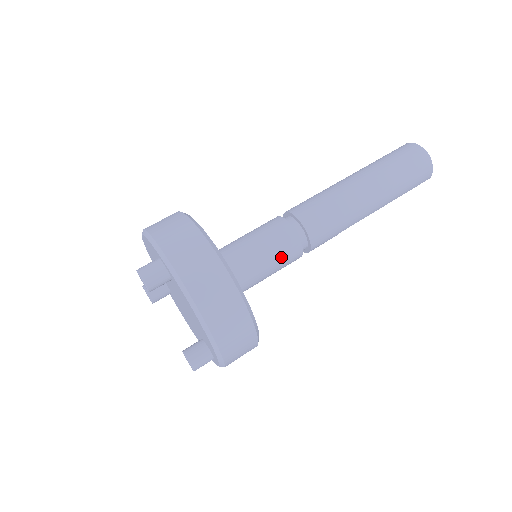
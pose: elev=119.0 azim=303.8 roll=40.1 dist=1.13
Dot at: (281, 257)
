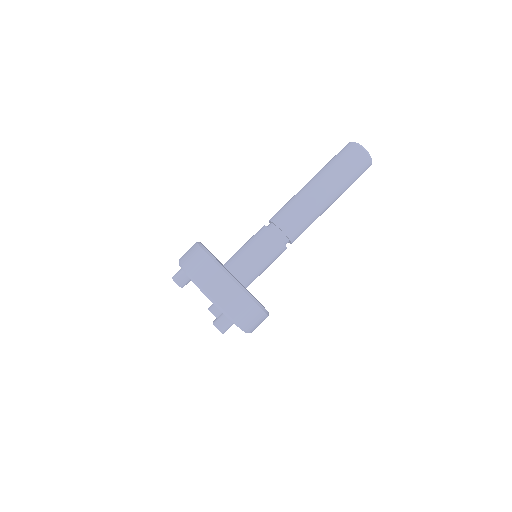
Dot at: occluded
